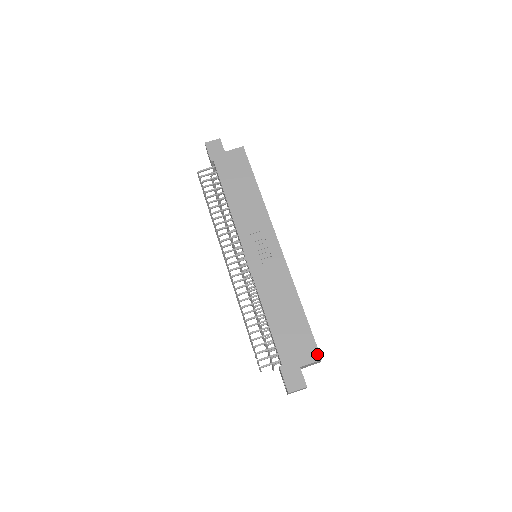
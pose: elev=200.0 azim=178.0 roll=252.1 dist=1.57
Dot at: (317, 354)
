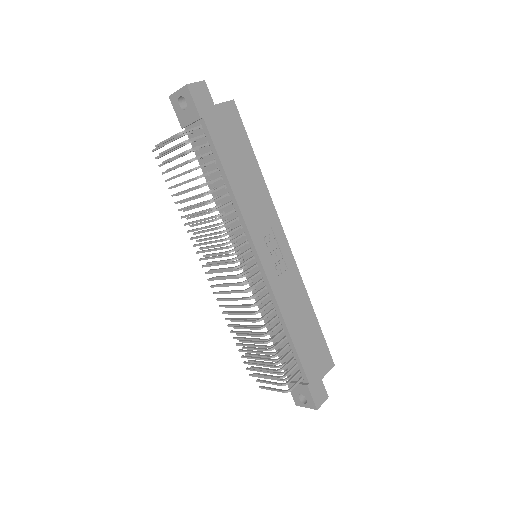
Dot at: (331, 361)
